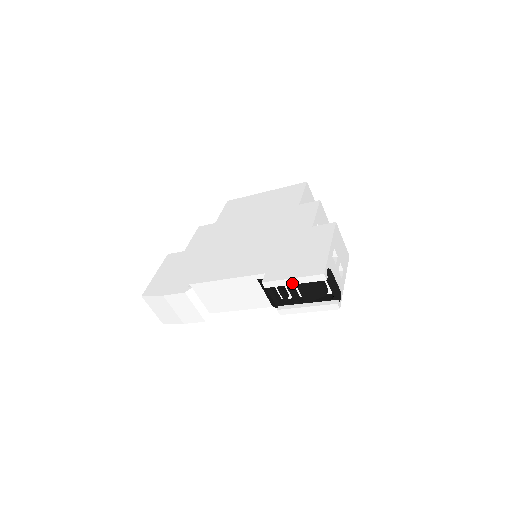
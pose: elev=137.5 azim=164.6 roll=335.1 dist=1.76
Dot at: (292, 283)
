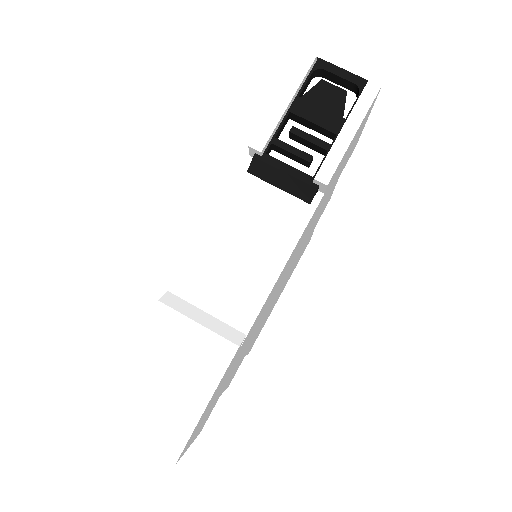
Dot at: (285, 105)
